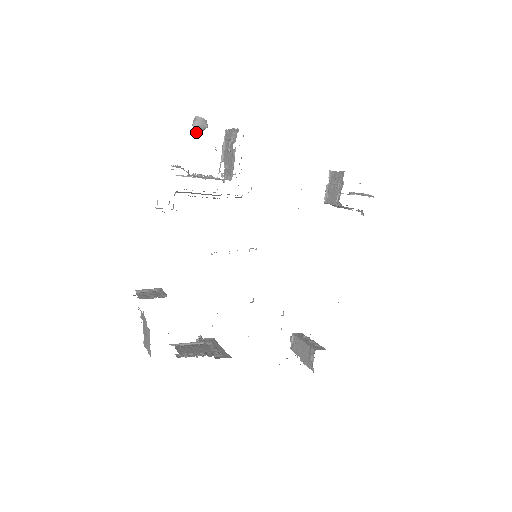
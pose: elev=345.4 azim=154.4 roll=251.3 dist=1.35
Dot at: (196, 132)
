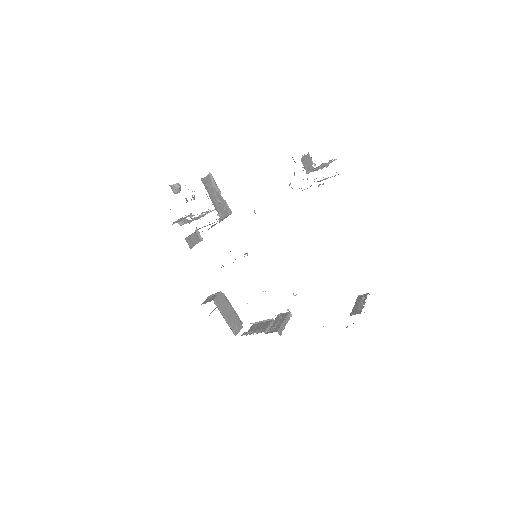
Dot at: occluded
